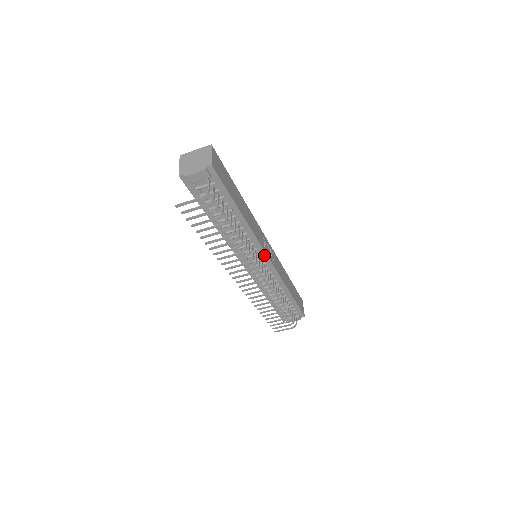
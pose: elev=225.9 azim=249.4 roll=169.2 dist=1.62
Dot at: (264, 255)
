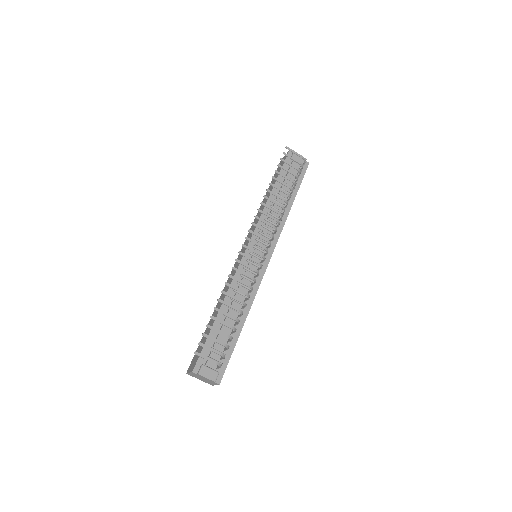
Dot at: (270, 252)
